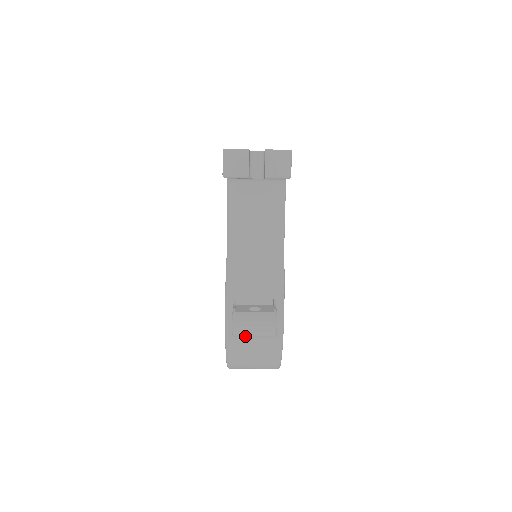
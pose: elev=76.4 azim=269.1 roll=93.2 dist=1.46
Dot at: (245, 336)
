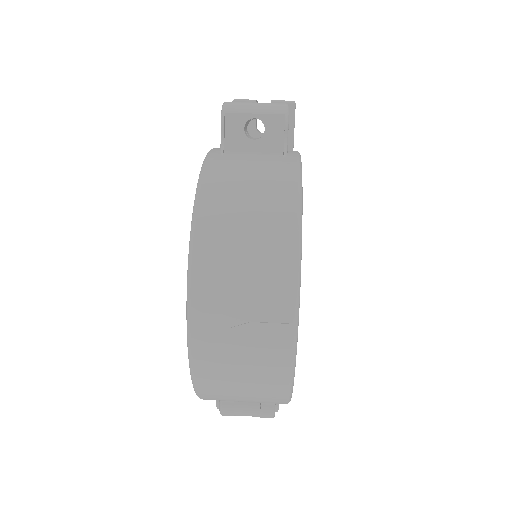
Dot at: (241, 112)
